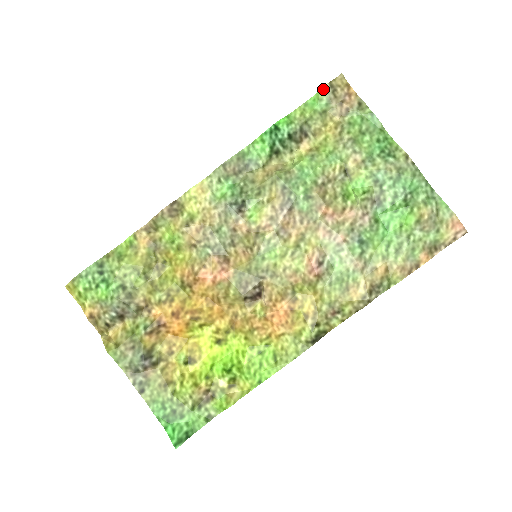
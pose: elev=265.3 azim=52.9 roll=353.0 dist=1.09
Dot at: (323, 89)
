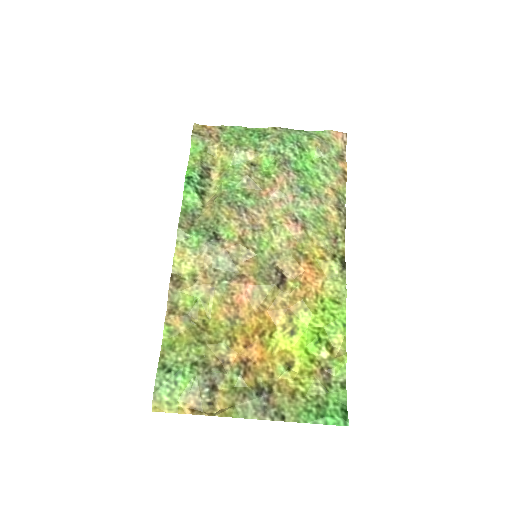
Dot at: (193, 138)
